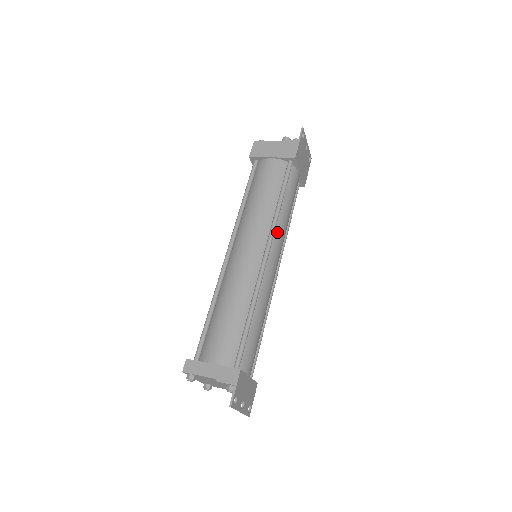
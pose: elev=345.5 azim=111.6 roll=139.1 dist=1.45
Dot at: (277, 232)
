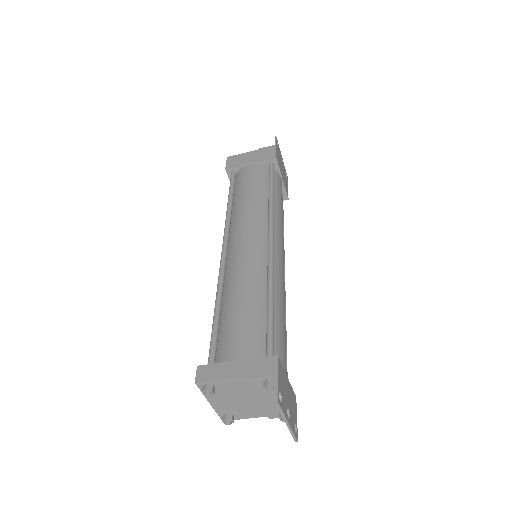
Dot at: (276, 223)
